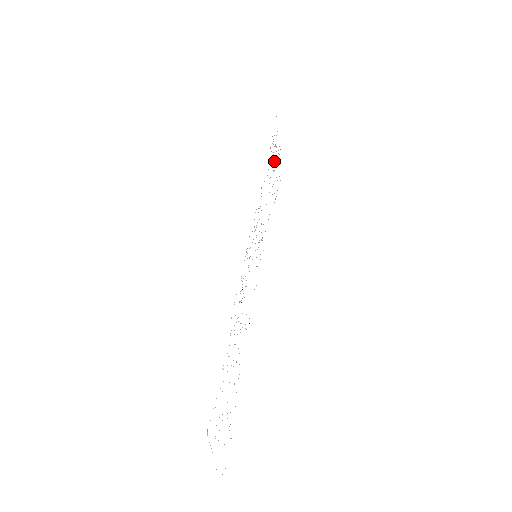
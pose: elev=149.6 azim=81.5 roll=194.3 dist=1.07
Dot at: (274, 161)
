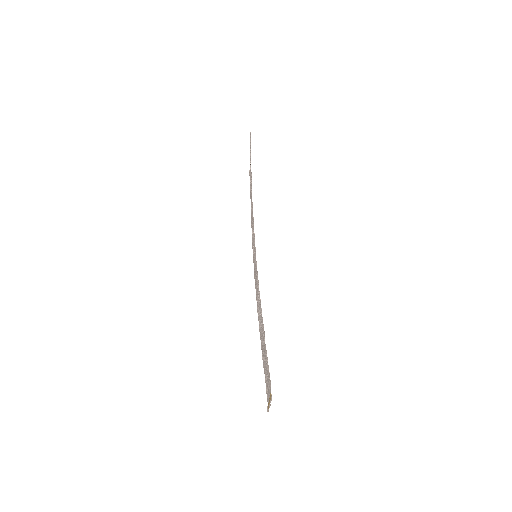
Dot at: occluded
